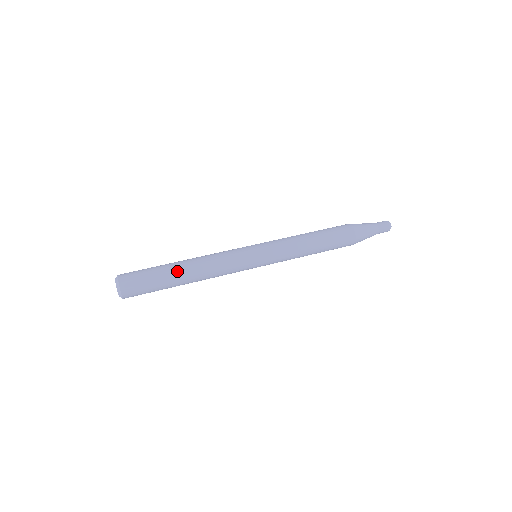
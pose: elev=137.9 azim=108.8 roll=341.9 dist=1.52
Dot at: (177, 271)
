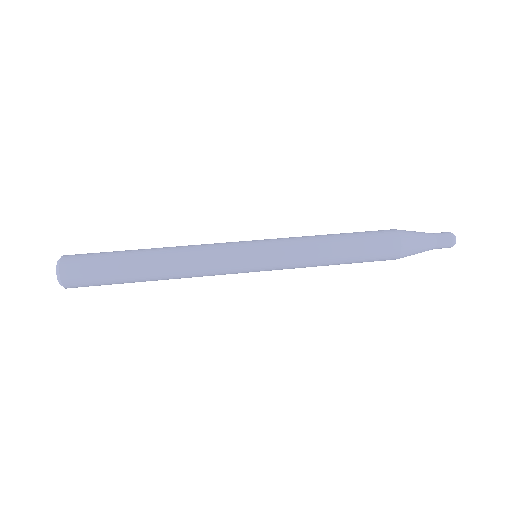
Dot at: (141, 253)
